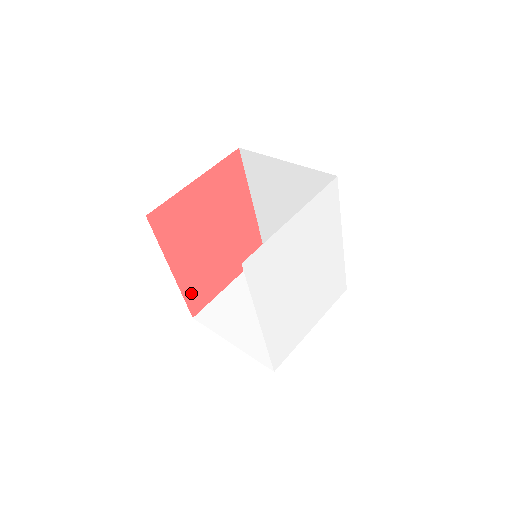
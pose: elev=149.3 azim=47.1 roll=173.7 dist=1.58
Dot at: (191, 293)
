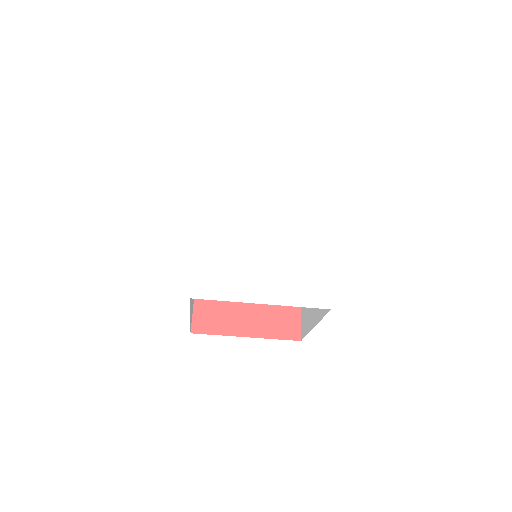
Dot at: (203, 307)
